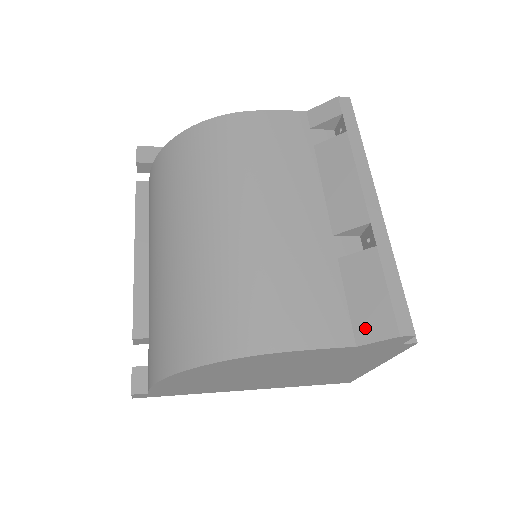
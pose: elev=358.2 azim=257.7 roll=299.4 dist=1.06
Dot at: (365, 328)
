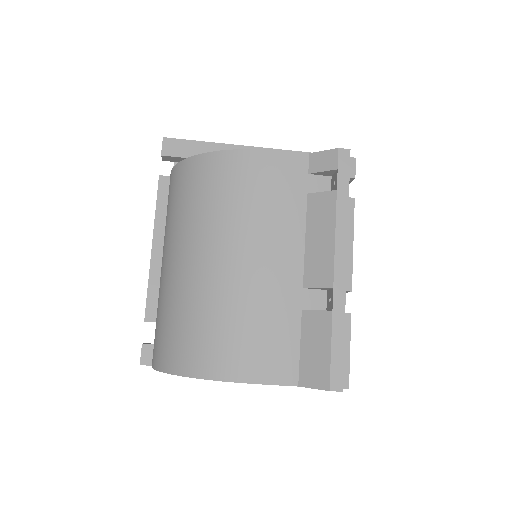
Dot at: (307, 375)
